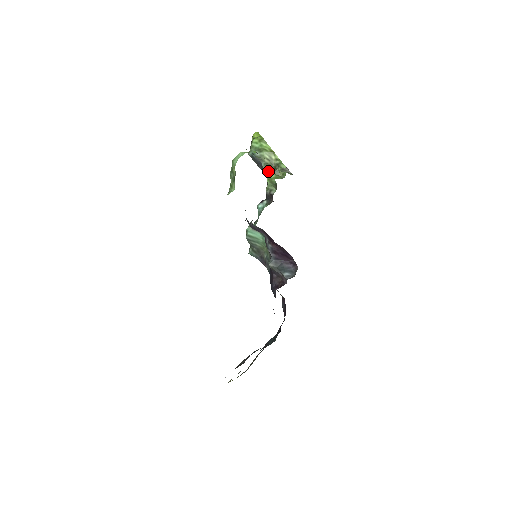
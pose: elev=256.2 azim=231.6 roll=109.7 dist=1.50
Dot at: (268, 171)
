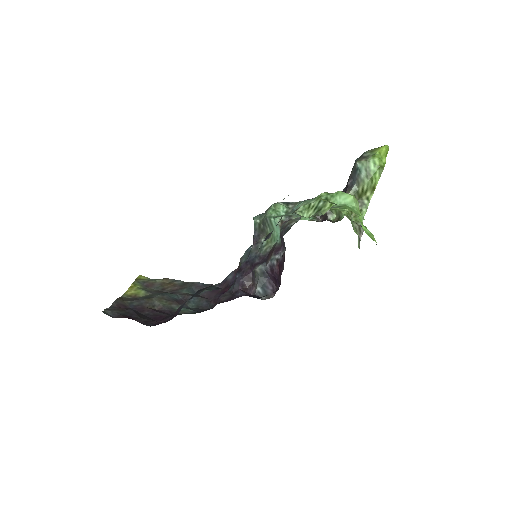
Dot at: occluded
